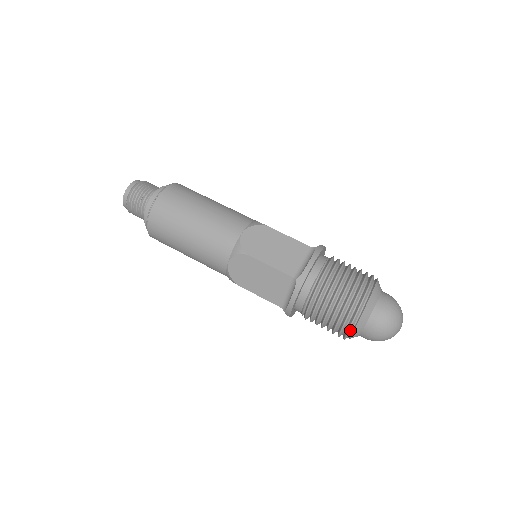
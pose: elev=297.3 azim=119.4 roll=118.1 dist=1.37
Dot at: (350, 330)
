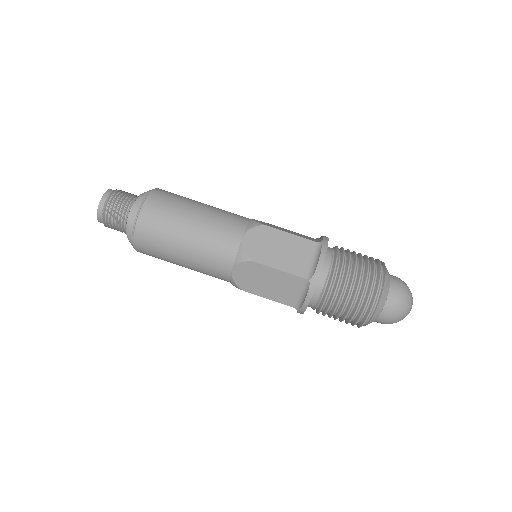
Dot at: (367, 320)
